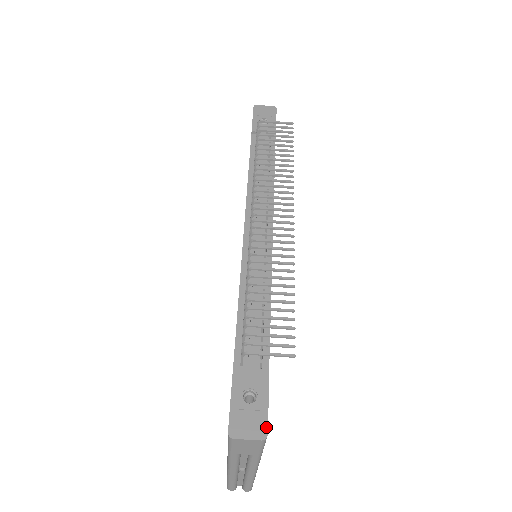
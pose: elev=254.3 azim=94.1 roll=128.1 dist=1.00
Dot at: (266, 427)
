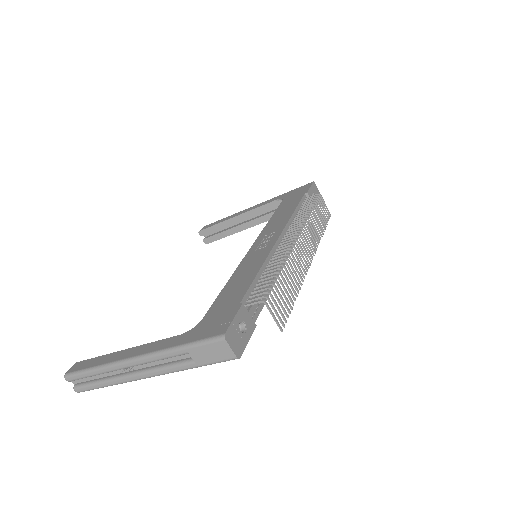
Dot at: (242, 353)
